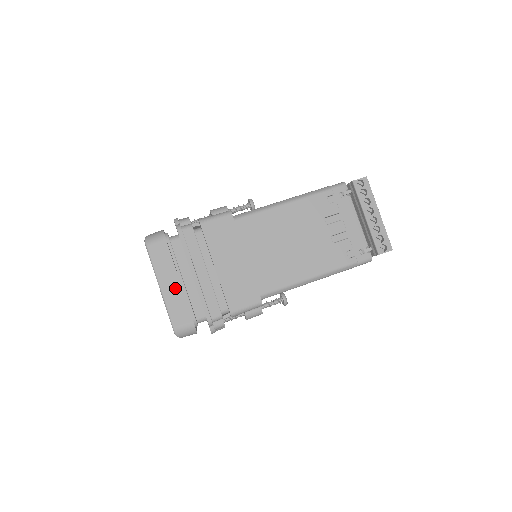
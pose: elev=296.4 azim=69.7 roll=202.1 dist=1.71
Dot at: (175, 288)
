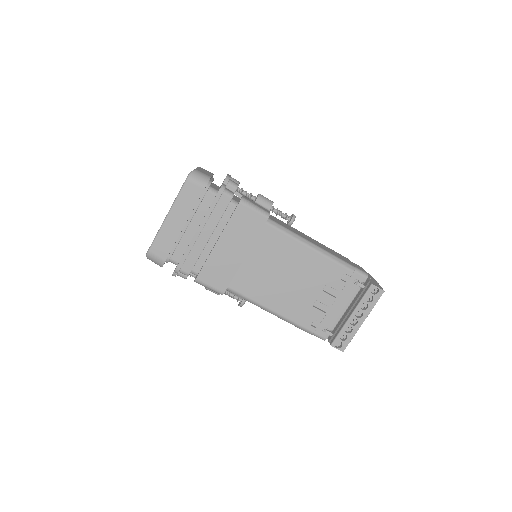
Dot at: (177, 227)
